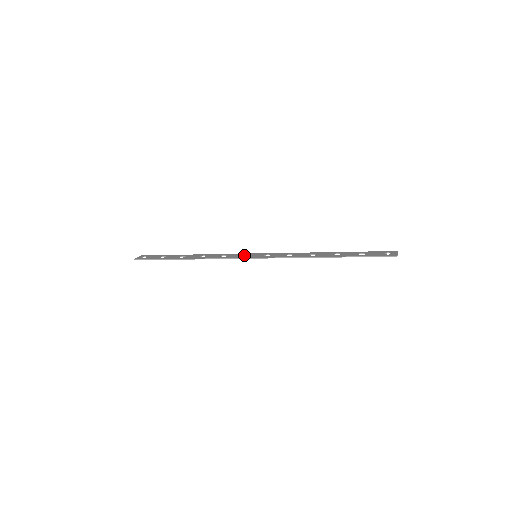
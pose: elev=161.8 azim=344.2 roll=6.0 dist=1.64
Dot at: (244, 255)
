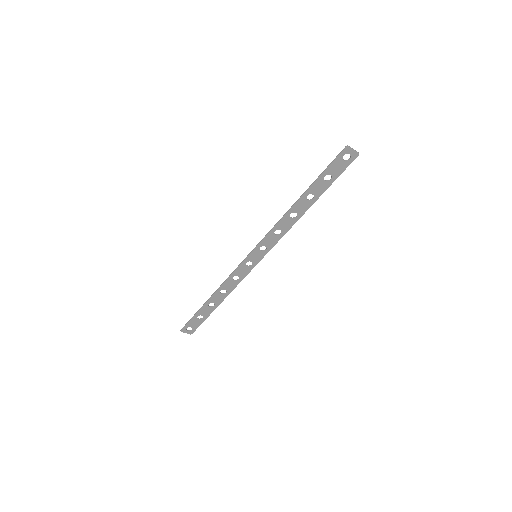
Dot at: (250, 266)
